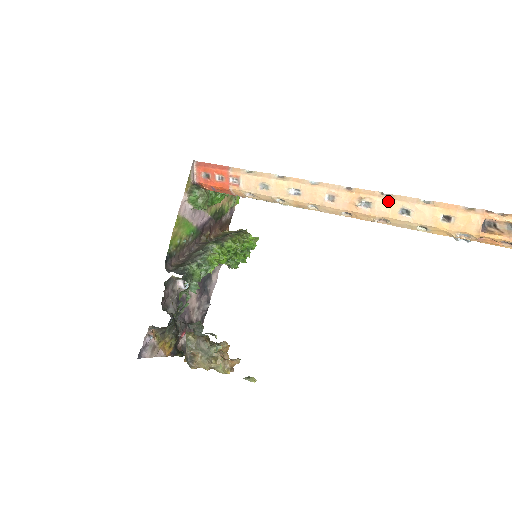
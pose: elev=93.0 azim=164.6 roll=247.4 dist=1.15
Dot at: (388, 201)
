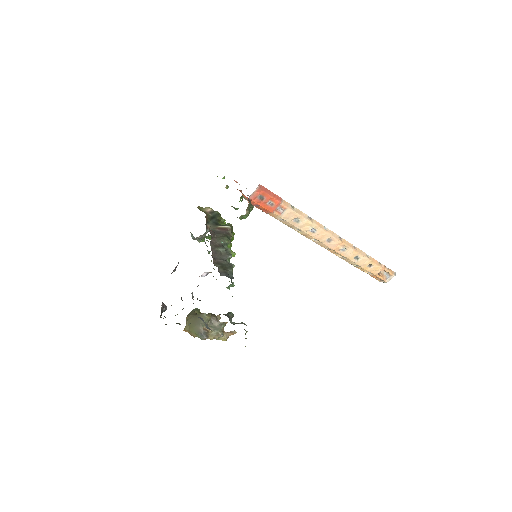
Dot at: (355, 251)
